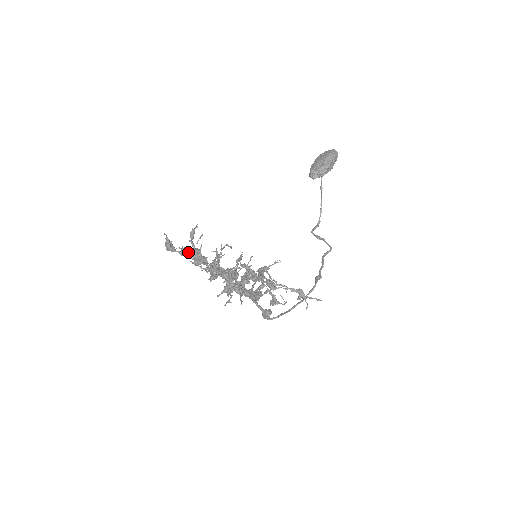
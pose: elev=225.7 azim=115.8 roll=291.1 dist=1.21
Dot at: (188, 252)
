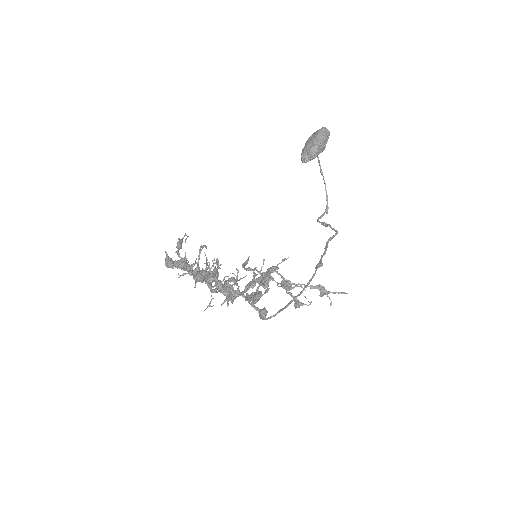
Dot at: (174, 263)
